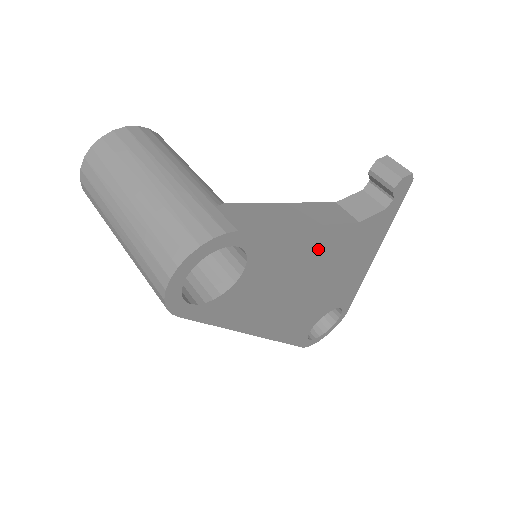
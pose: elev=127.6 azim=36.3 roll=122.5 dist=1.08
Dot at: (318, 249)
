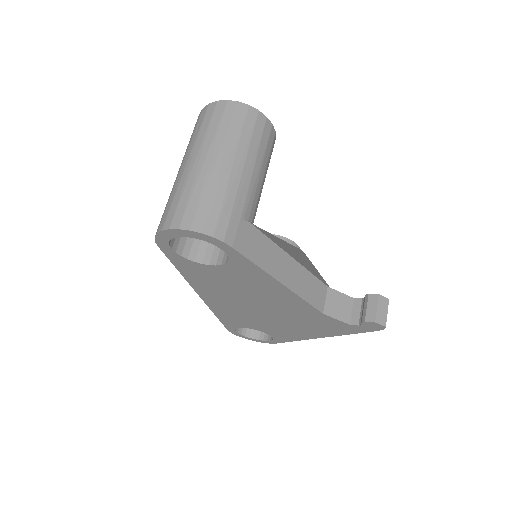
Dot at: (281, 299)
